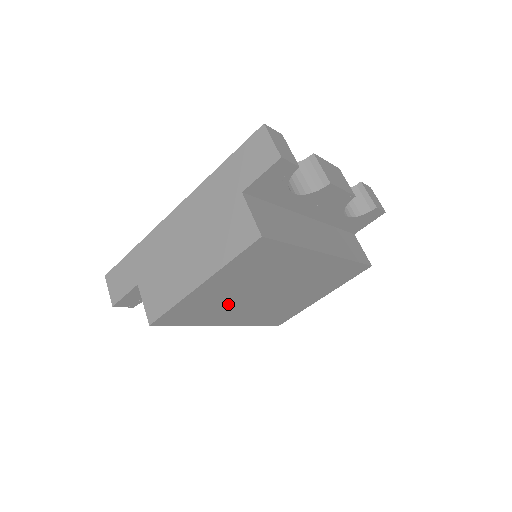
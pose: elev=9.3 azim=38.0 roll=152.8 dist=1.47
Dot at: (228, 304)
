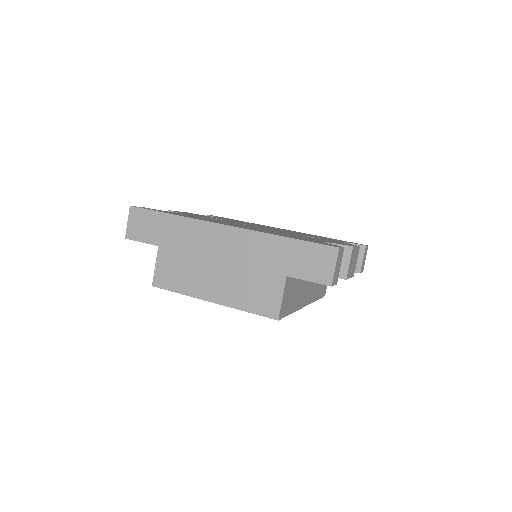
Dot at: occluded
